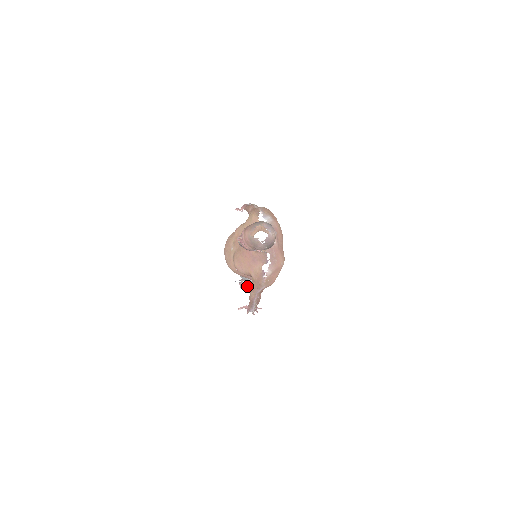
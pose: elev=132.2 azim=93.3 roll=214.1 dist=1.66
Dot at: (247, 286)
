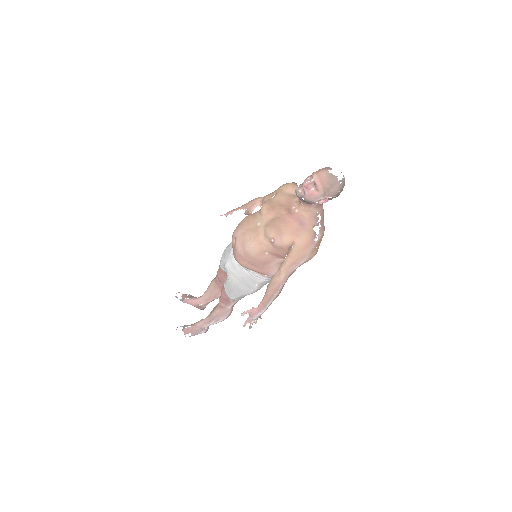
Dot at: (193, 332)
